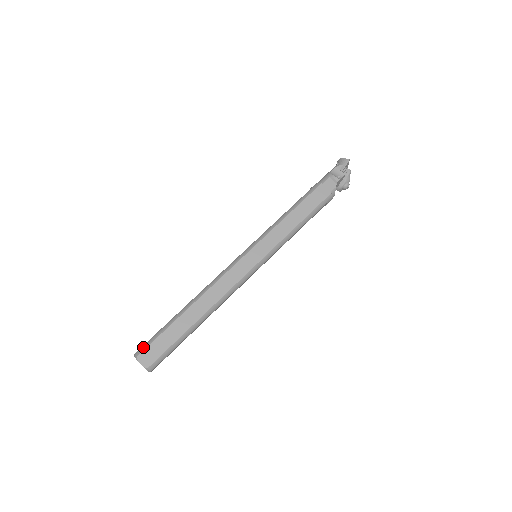
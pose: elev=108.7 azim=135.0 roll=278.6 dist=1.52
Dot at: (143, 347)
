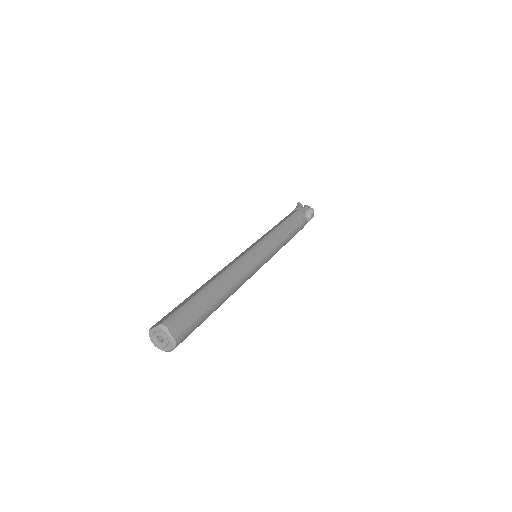
Dot at: occluded
